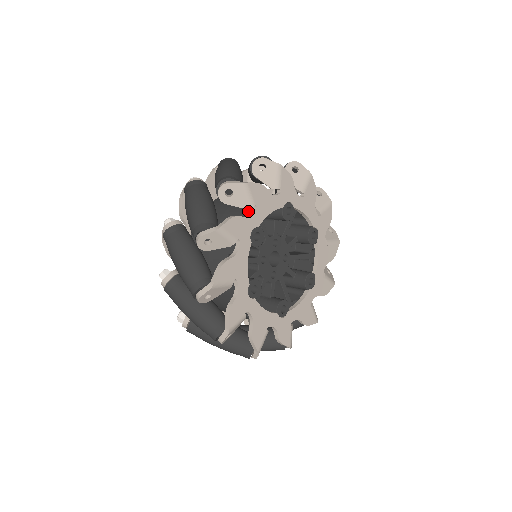
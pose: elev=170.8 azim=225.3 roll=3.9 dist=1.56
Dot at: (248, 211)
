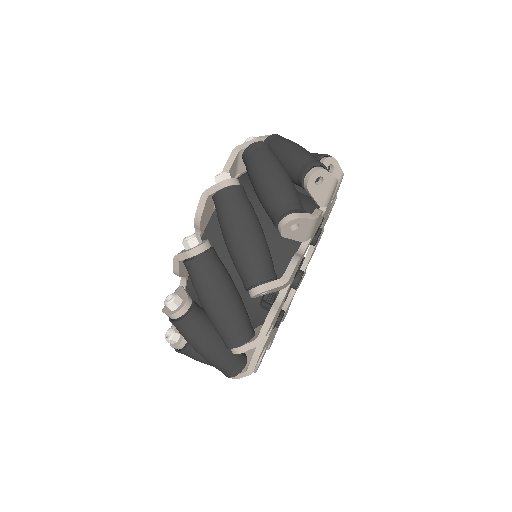
Dot at: (261, 318)
